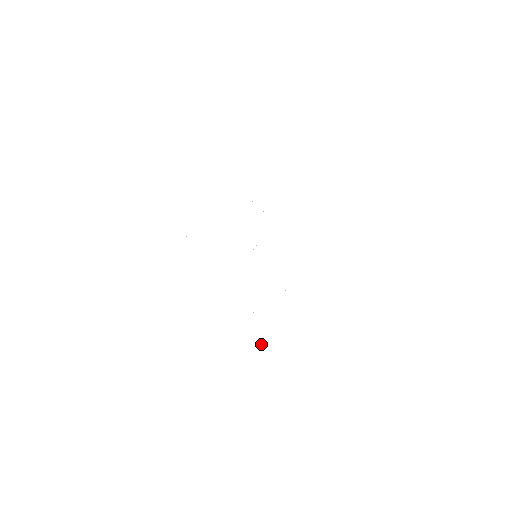
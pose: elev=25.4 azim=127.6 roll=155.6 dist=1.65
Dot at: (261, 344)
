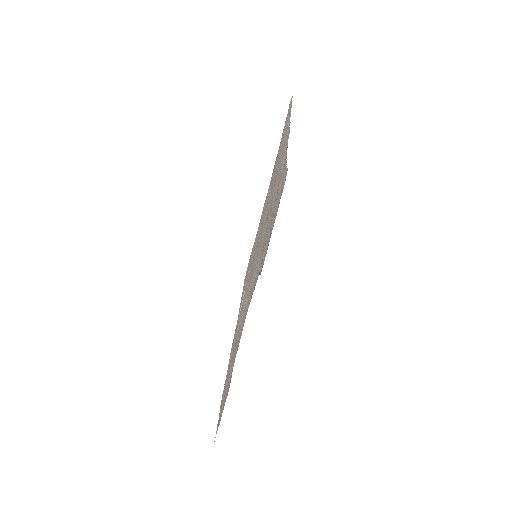
Dot at: (278, 189)
